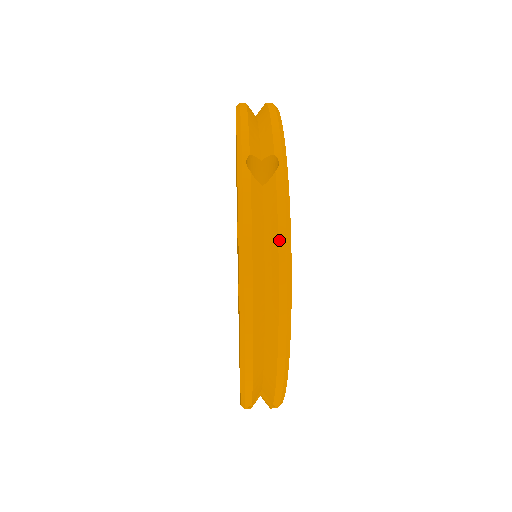
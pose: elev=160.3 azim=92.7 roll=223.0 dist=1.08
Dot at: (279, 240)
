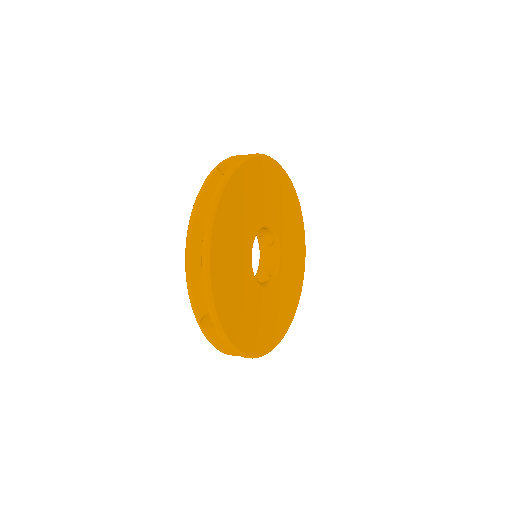
Dot at: (214, 195)
